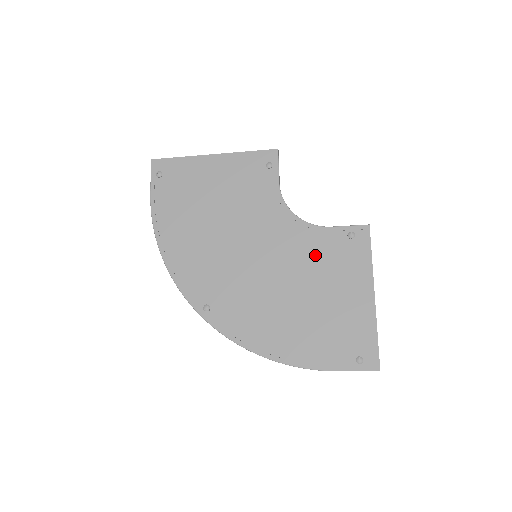
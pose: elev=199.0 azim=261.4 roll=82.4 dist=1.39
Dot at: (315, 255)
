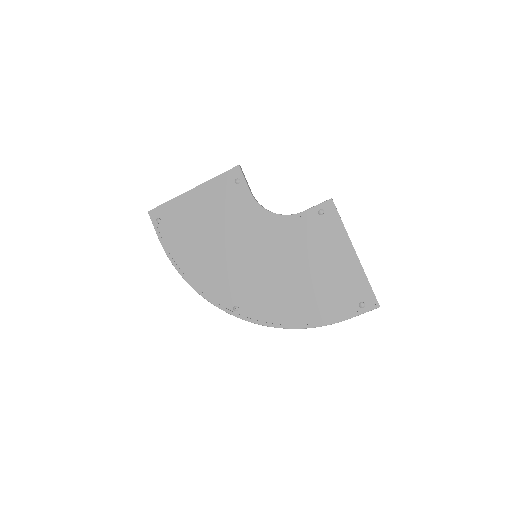
Dot at: (299, 238)
